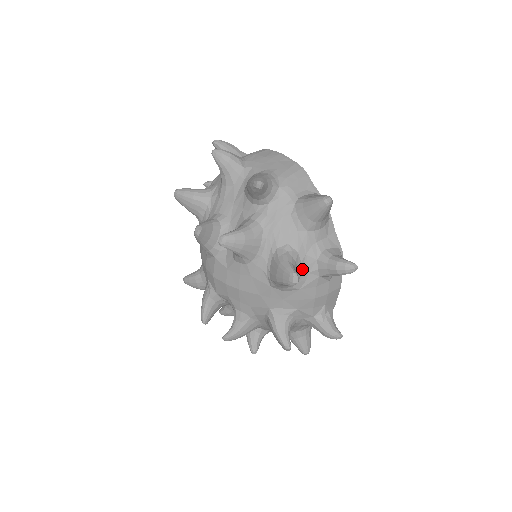
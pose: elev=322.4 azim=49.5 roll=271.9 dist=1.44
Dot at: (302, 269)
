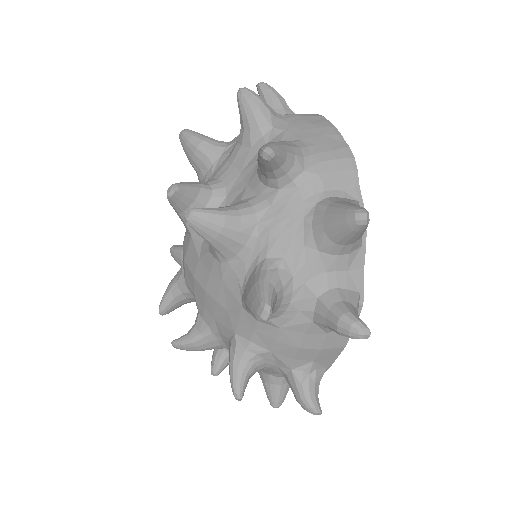
Dot at: (291, 301)
